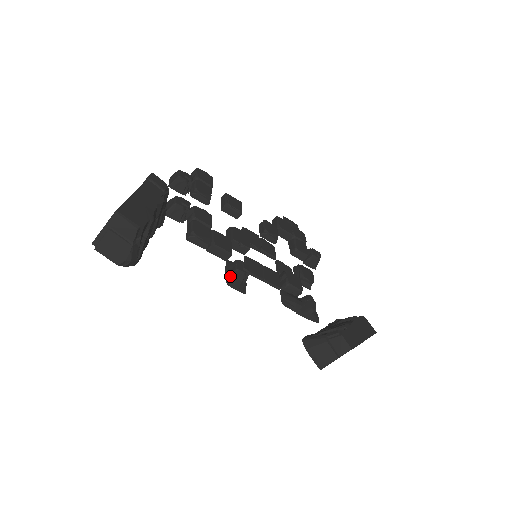
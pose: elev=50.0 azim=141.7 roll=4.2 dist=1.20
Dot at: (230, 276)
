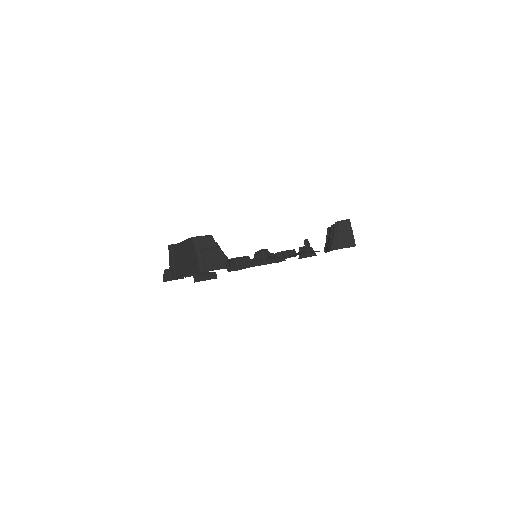
Dot at: (264, 258)
